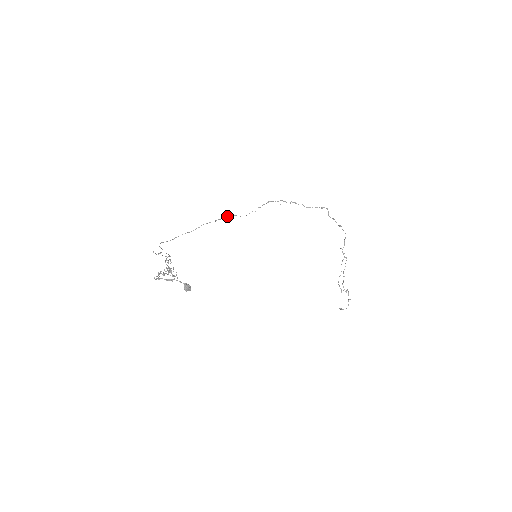
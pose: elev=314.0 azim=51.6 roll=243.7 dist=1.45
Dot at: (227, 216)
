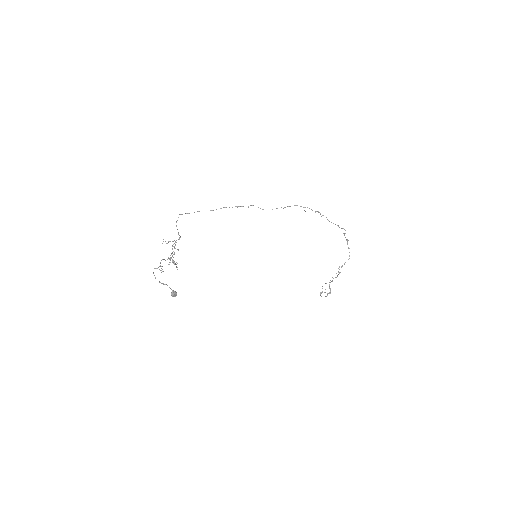
Dot at: (251, 205)
